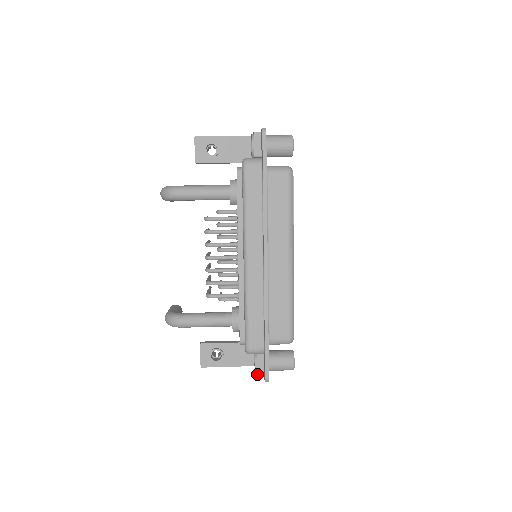
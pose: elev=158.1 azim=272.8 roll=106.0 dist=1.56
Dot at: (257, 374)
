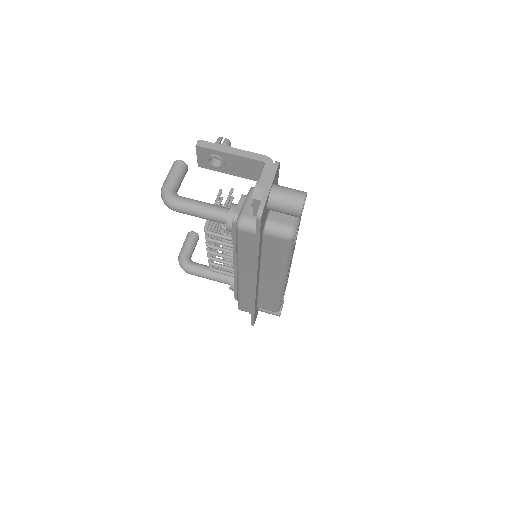
Dot at: (249, 313)
